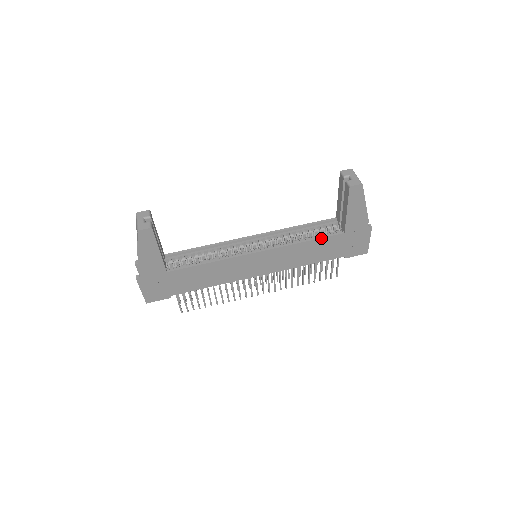
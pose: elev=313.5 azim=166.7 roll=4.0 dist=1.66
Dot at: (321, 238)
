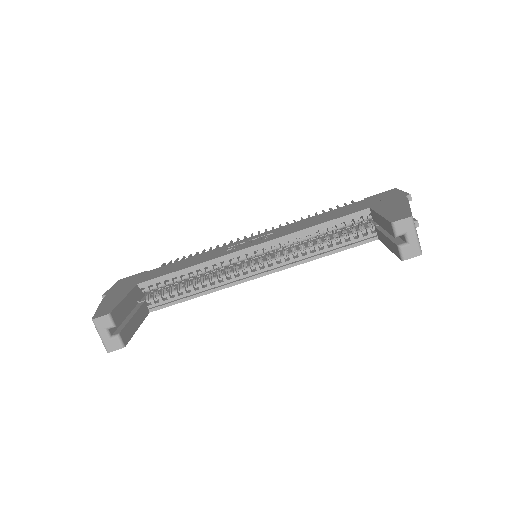
Dot at: (345, 249)
